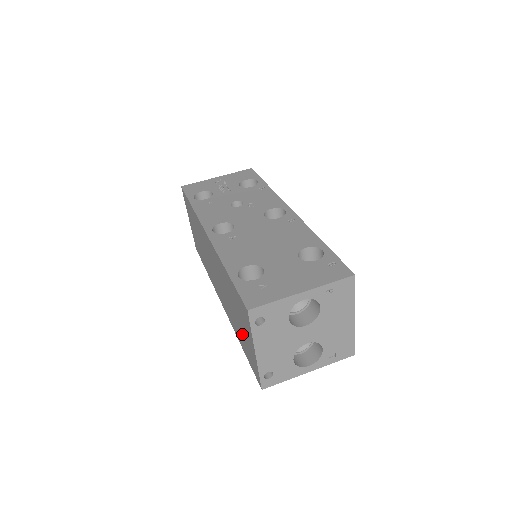
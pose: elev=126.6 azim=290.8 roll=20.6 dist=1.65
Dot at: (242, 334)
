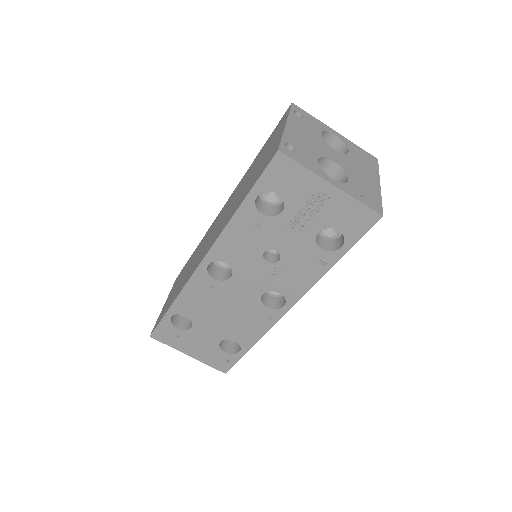
Dot at: (181, 276)
